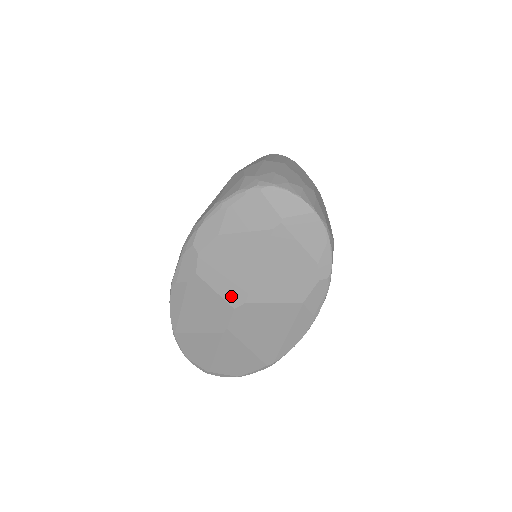
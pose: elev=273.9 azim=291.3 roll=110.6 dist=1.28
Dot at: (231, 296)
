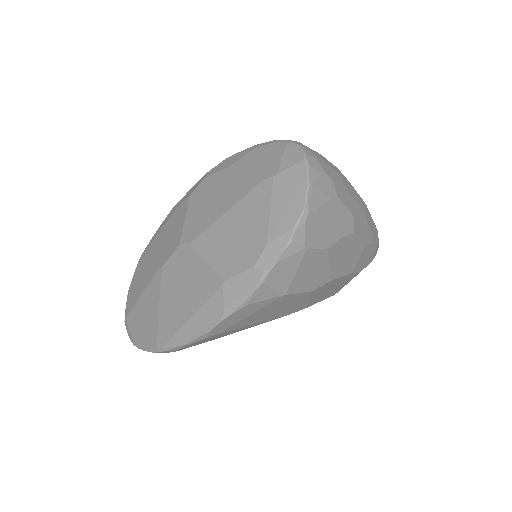
Dot at: (188, 230)
